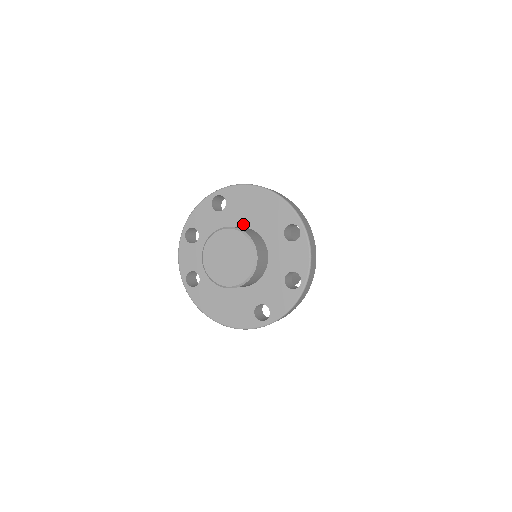
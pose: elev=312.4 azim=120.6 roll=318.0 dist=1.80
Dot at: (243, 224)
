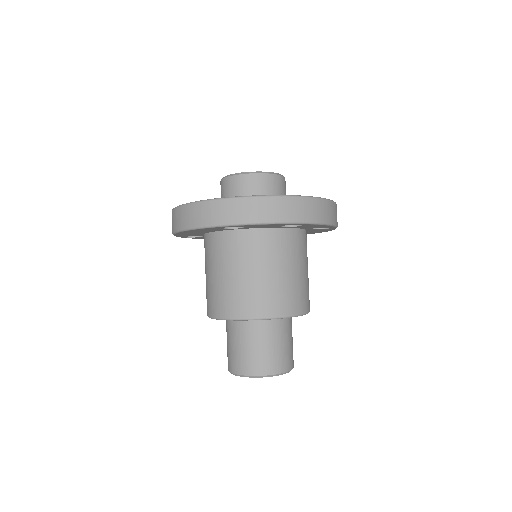
Dot at: occluded
